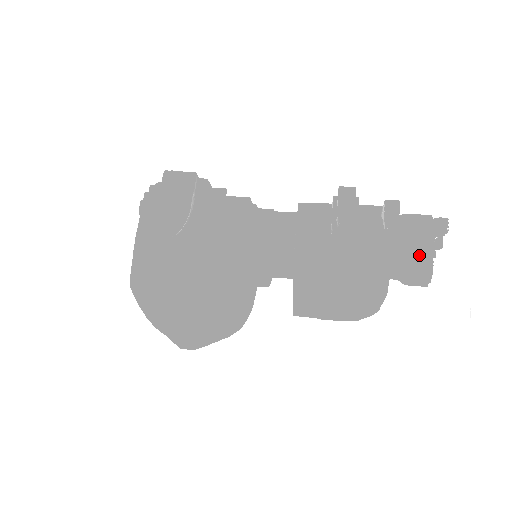
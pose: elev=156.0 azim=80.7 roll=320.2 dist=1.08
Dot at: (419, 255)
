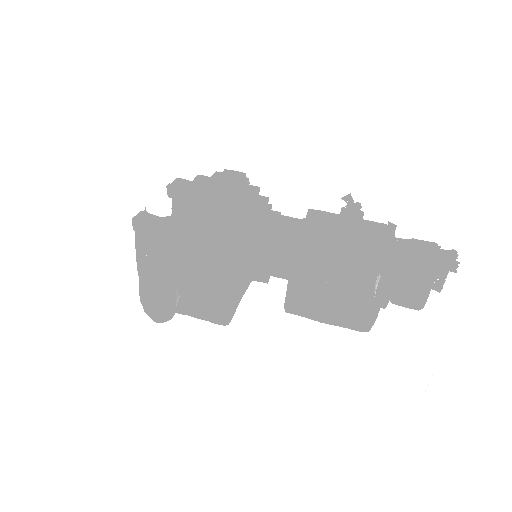
Dot at: (413, 297)
